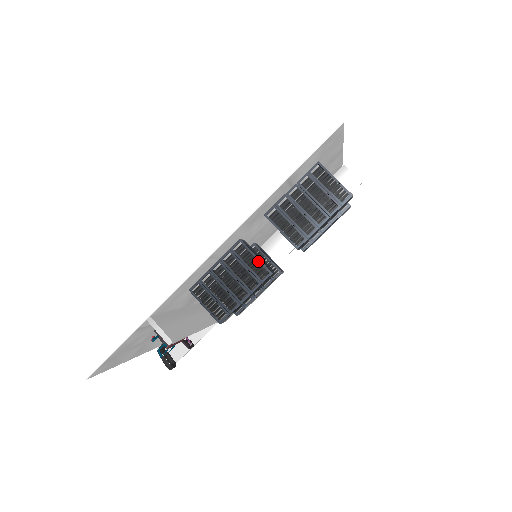
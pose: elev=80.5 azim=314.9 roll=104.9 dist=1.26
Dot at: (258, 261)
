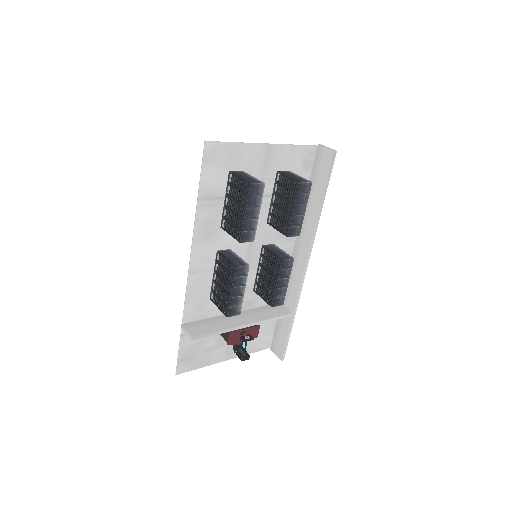
Dot at: (228, 262)
